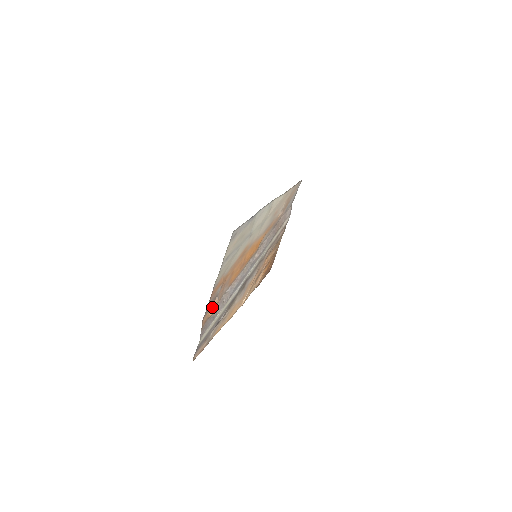
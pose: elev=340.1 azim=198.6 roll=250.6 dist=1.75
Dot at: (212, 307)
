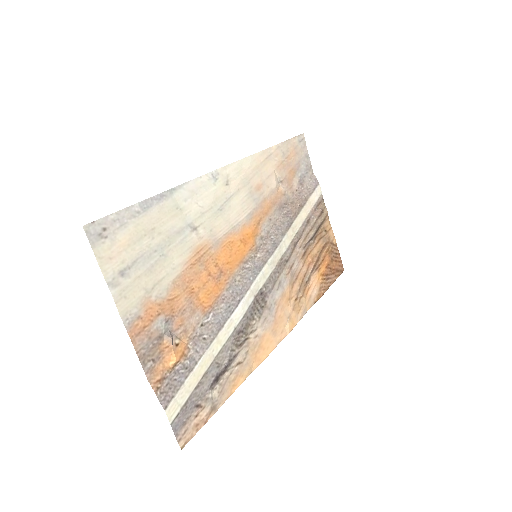
Dot at: (167, 354)
